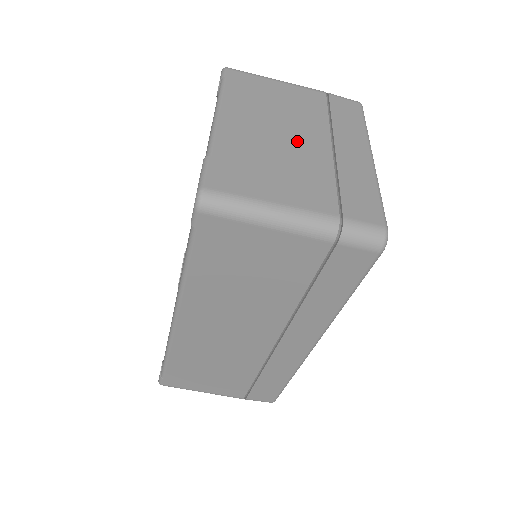
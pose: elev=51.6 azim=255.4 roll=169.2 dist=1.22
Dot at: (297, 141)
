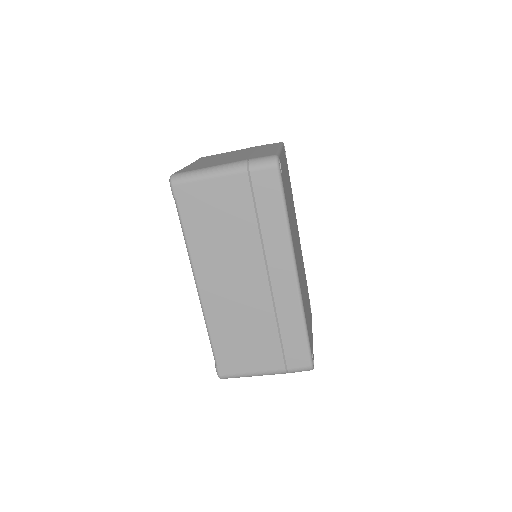
Dot at: (232, 156)
